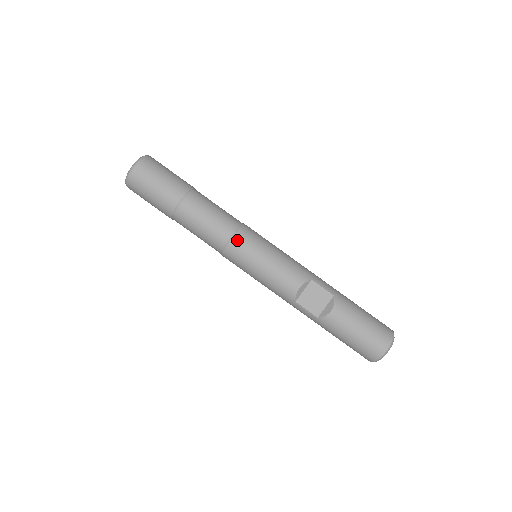
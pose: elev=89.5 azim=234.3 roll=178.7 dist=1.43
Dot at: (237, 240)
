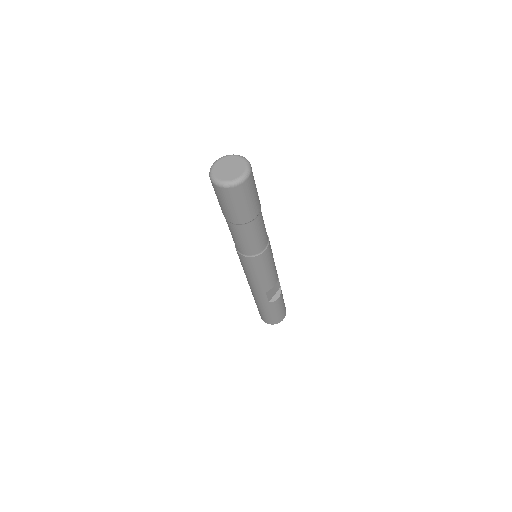
Dot at: (268, 251)
